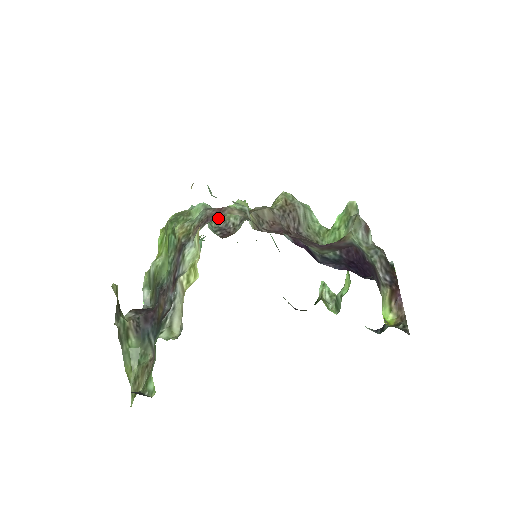
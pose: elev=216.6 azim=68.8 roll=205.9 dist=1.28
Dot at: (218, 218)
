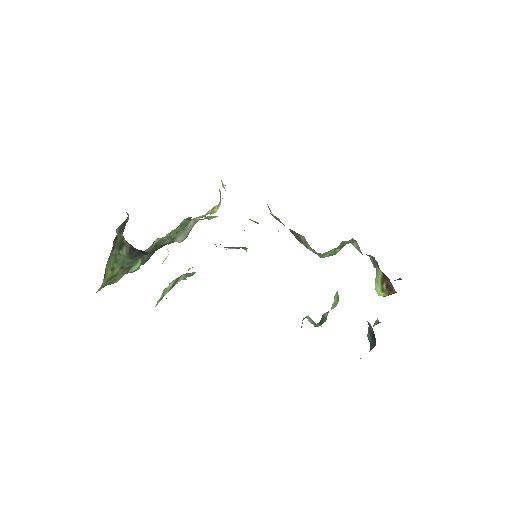
Dot at: occluded
